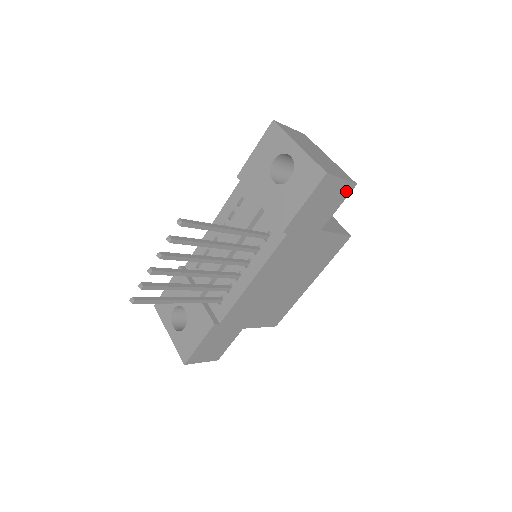
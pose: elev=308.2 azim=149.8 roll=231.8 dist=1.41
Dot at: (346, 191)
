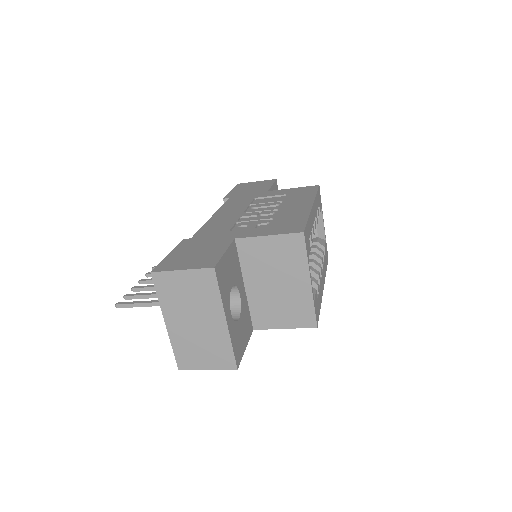
Dot at: occluded
